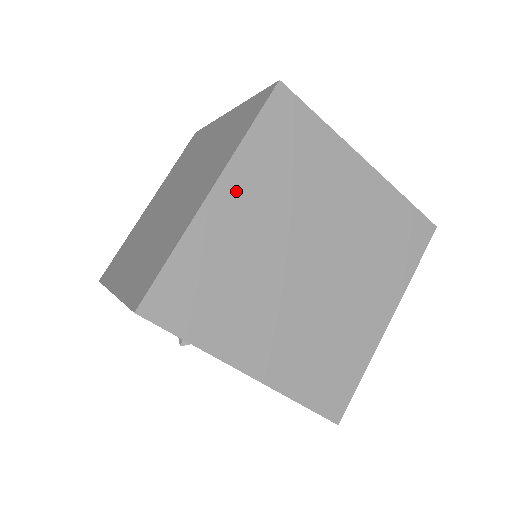
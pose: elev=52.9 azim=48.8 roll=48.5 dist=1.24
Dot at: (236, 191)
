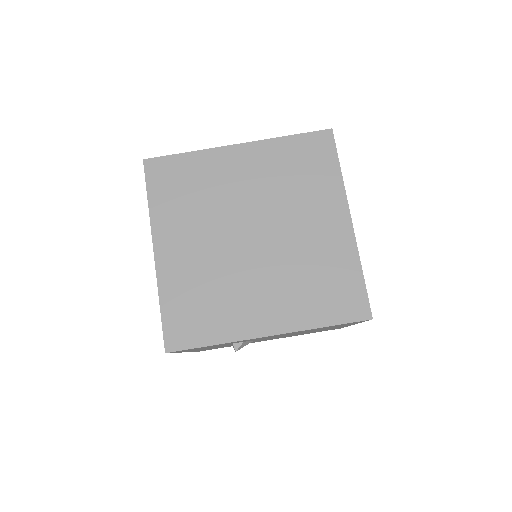
Dot at: (168, 240)
